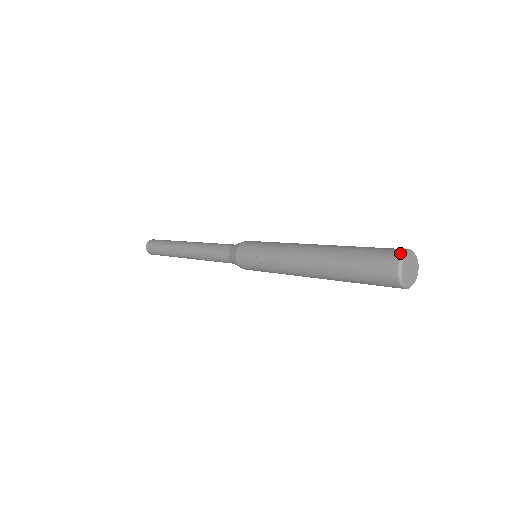
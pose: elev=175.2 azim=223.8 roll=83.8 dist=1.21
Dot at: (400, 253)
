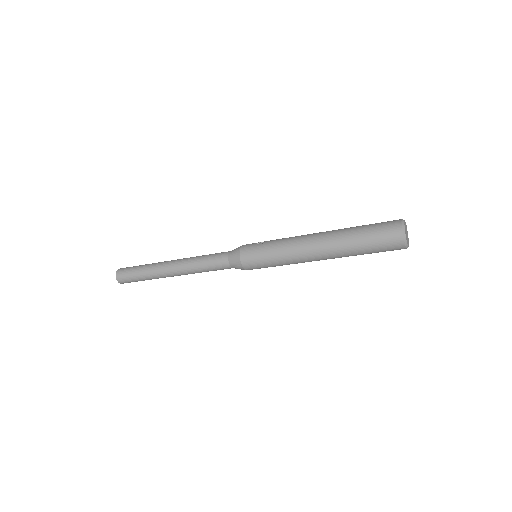
Dot at: occluded
